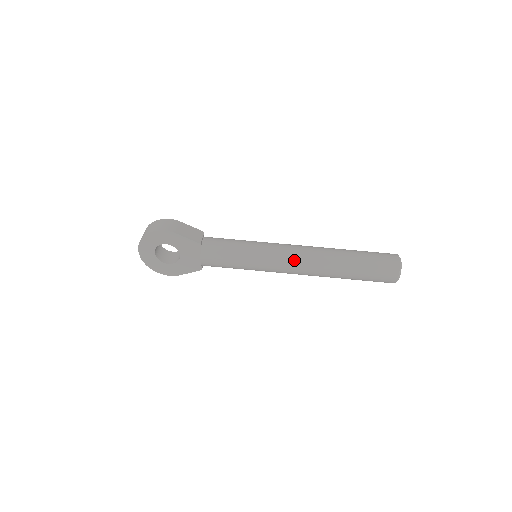
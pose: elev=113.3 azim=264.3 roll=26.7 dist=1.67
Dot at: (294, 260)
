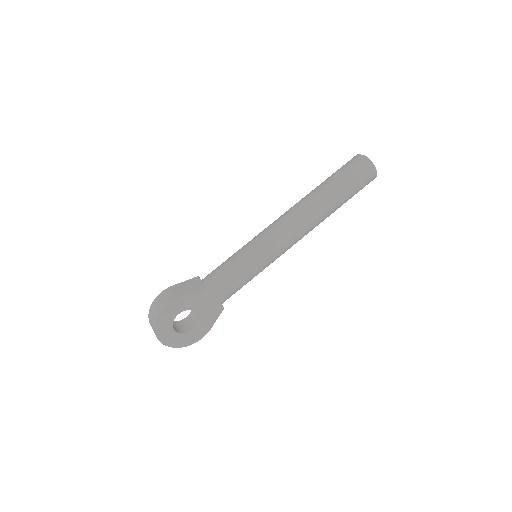
Dot at: (289, 230)
